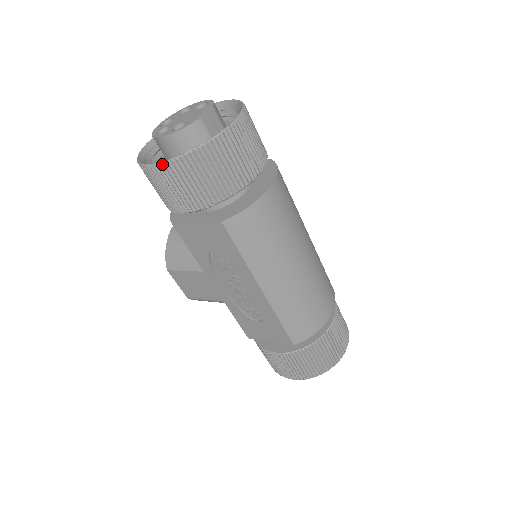
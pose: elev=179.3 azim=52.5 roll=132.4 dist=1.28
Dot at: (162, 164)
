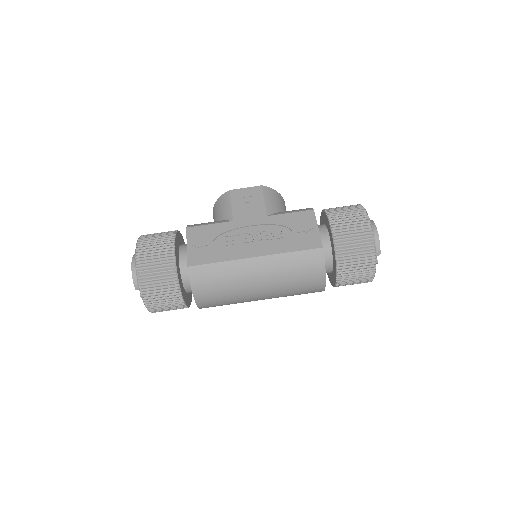
Dot at: occluded
